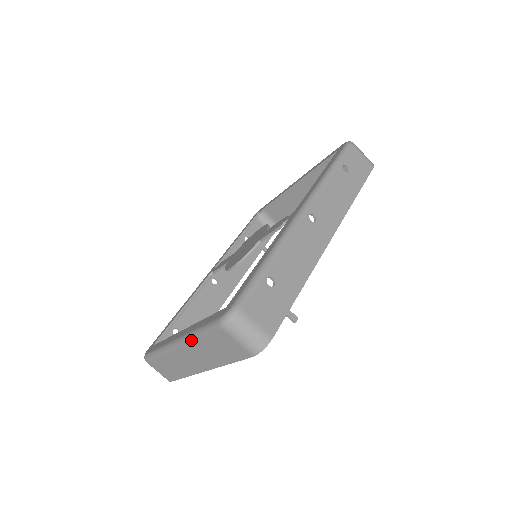
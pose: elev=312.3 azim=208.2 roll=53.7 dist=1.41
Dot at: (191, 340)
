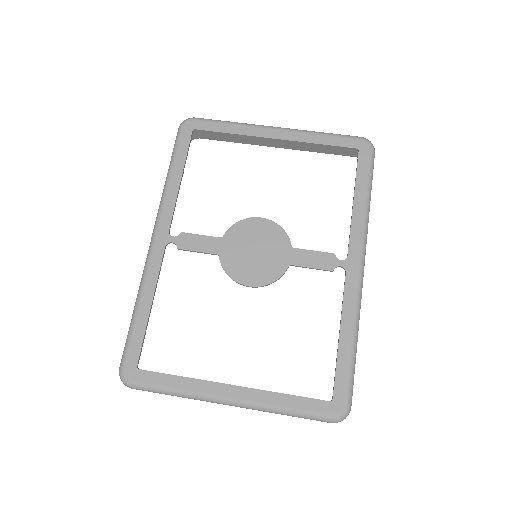
Dot at: occluded
